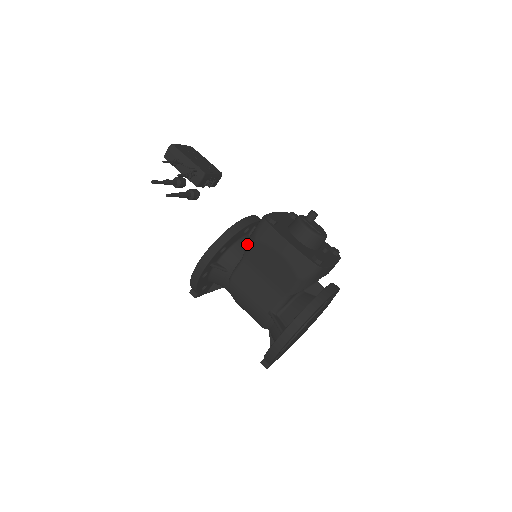
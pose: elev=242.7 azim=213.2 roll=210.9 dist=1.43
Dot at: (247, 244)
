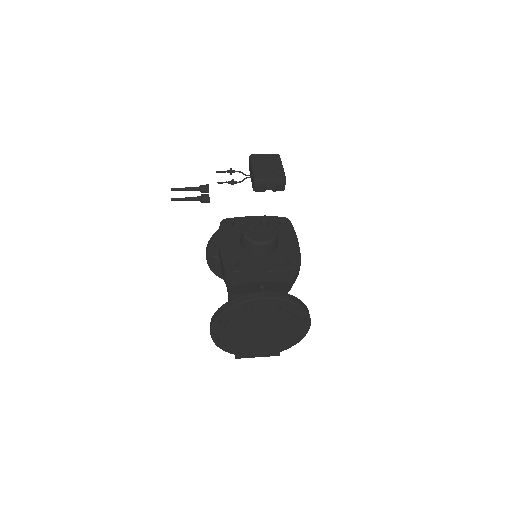
Dot at: occluded
